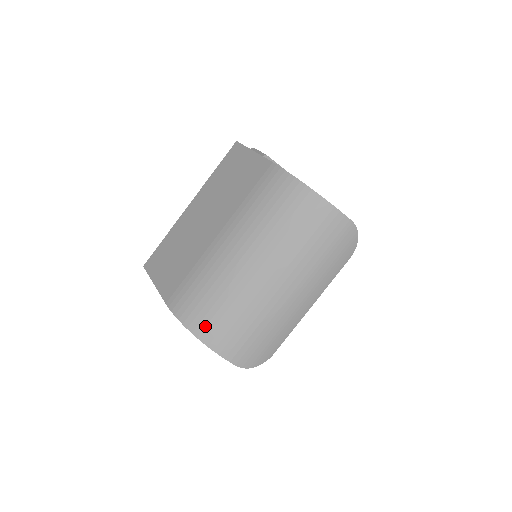
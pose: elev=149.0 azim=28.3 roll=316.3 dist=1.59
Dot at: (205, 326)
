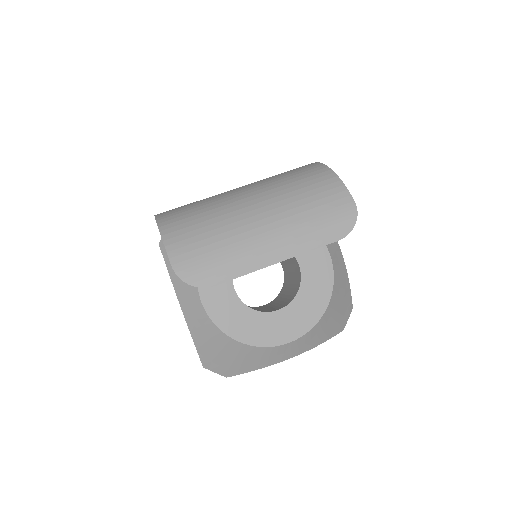
Dot at: (173, 222)
